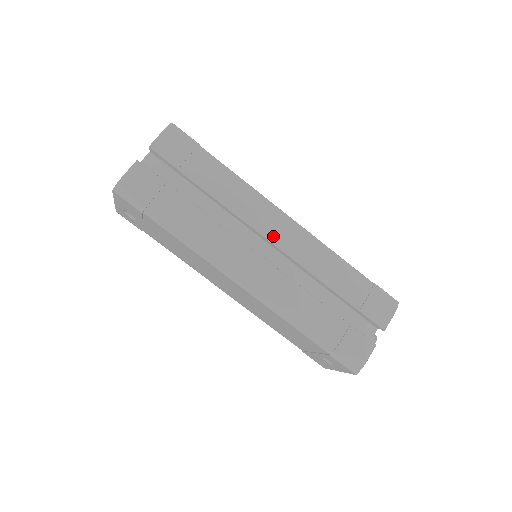
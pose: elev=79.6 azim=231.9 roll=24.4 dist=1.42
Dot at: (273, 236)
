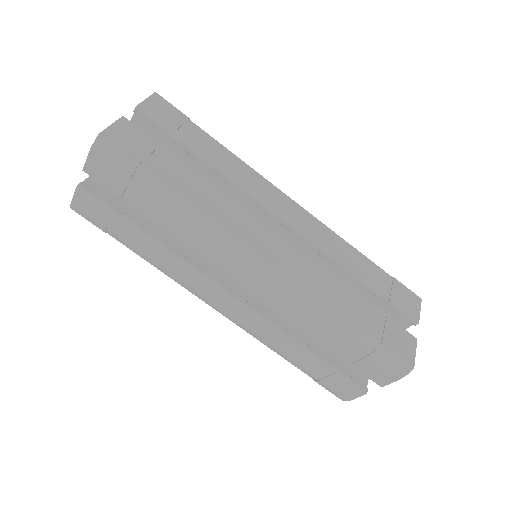
Dot at: (243, 280)
